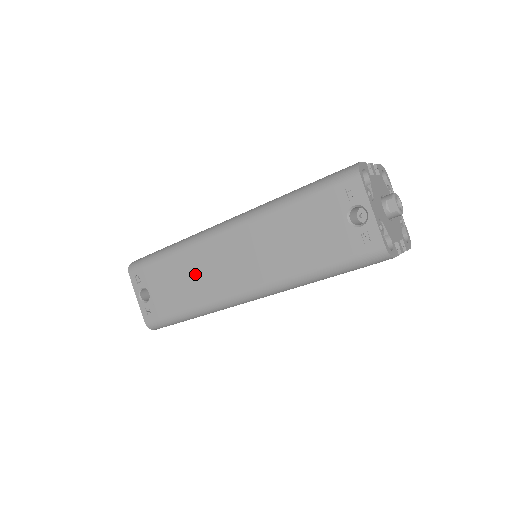
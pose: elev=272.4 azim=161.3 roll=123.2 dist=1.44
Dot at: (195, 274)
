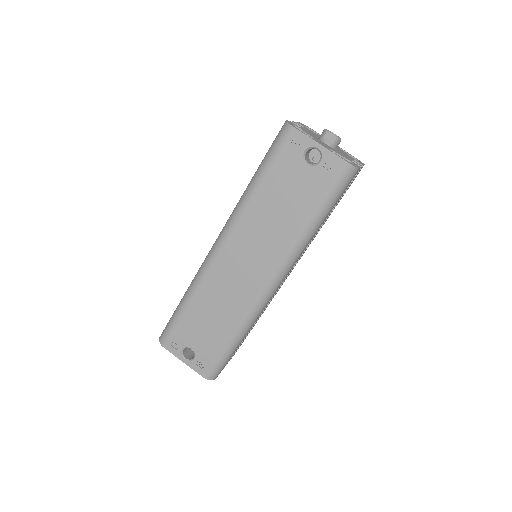
Dot at: (219, 301)
